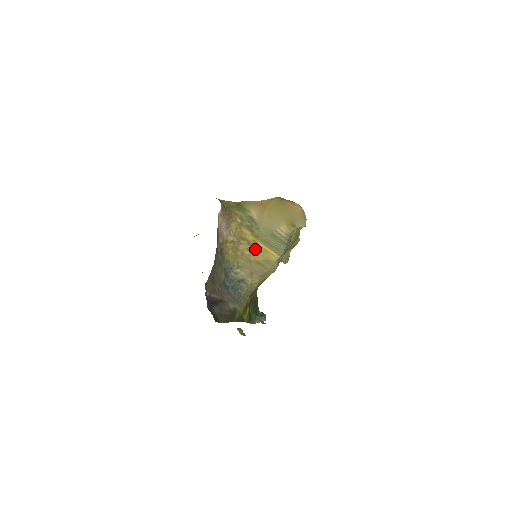
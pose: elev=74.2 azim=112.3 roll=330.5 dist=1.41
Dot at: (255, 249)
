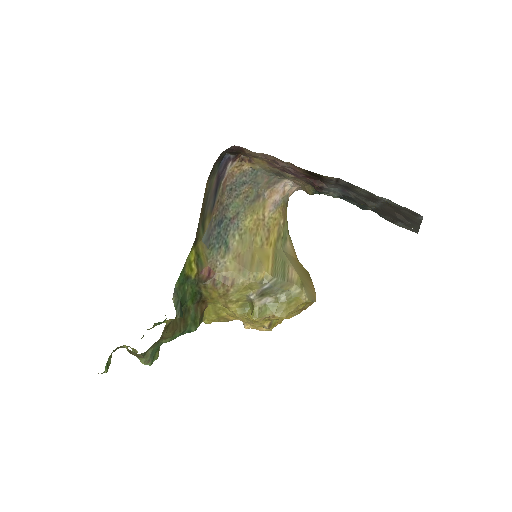
Dot at: (264, 248)
